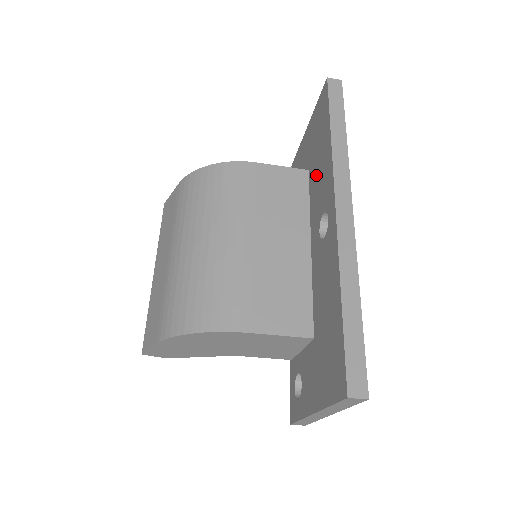
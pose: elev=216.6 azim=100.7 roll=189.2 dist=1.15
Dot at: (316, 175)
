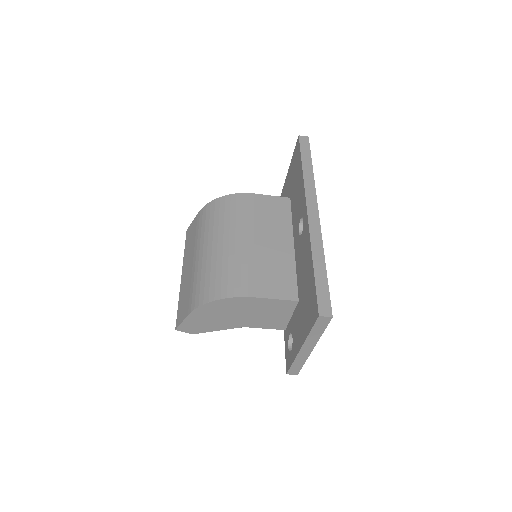
Dot at: (295, 198)
